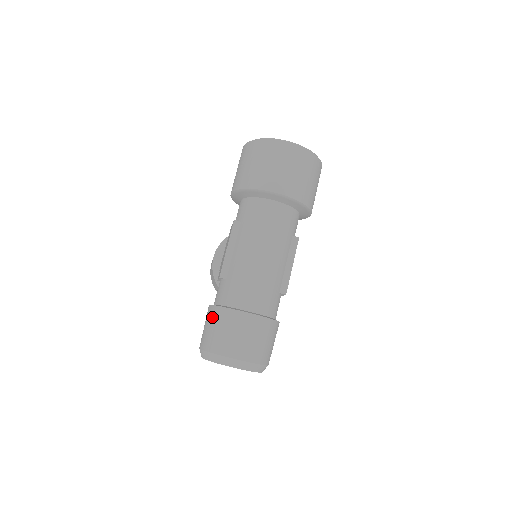
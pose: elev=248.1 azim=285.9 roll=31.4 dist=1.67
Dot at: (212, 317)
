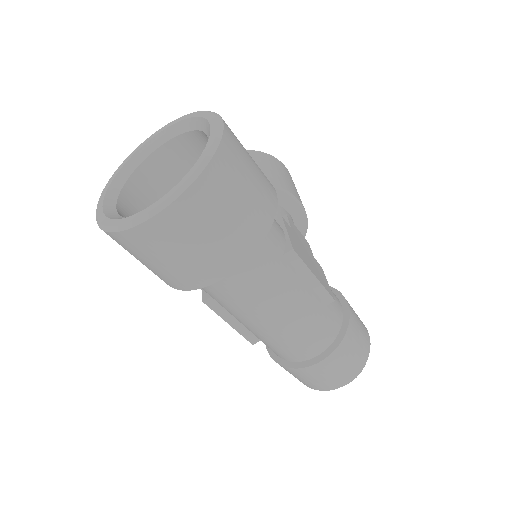
Dot at: occluded
